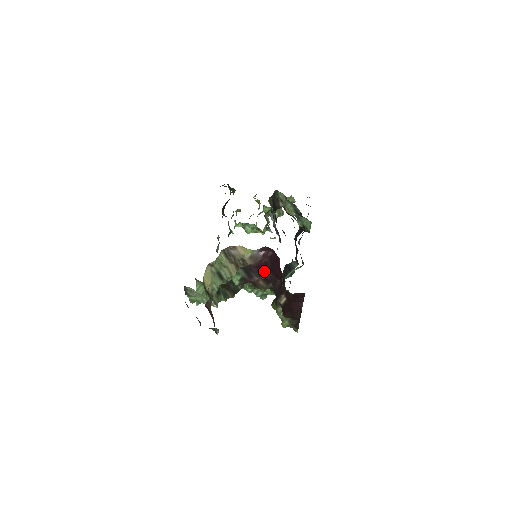
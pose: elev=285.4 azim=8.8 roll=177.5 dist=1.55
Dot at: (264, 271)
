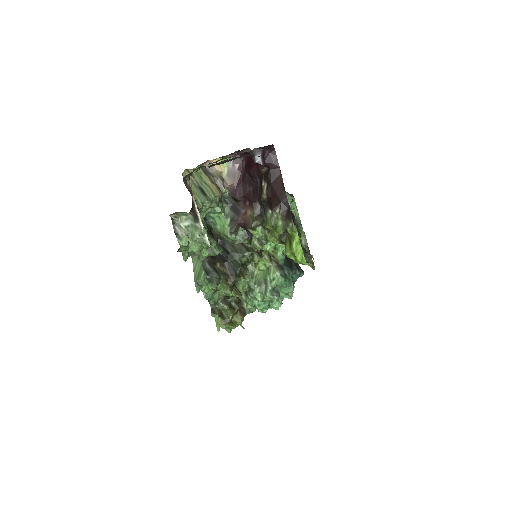
Dot at: (245, 190)
